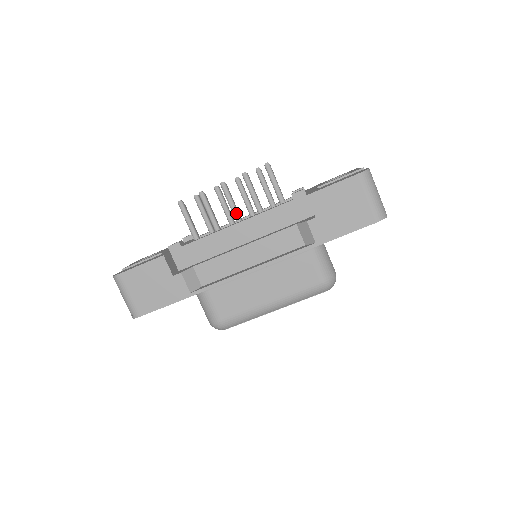
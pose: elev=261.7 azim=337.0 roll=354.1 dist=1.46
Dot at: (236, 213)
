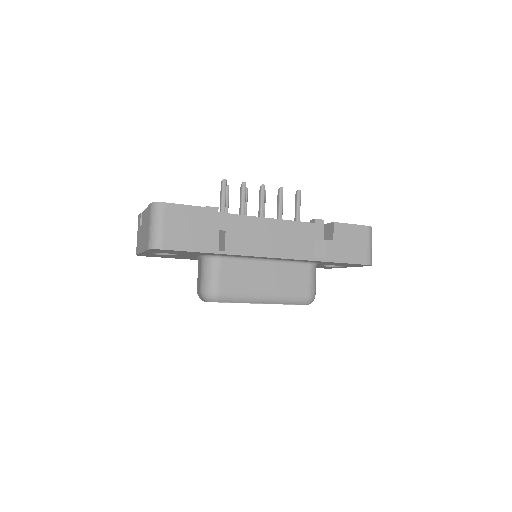
Dot at: (263, 213)
